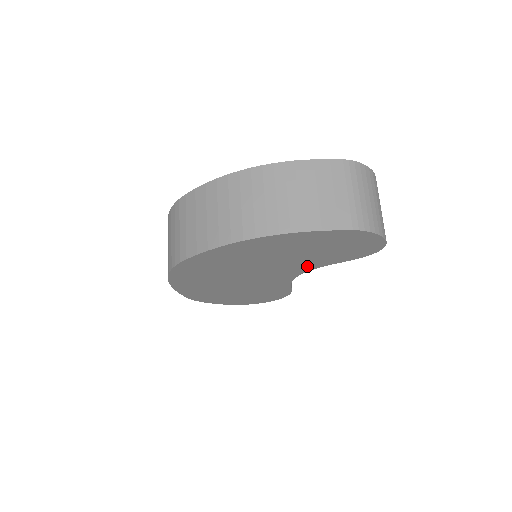
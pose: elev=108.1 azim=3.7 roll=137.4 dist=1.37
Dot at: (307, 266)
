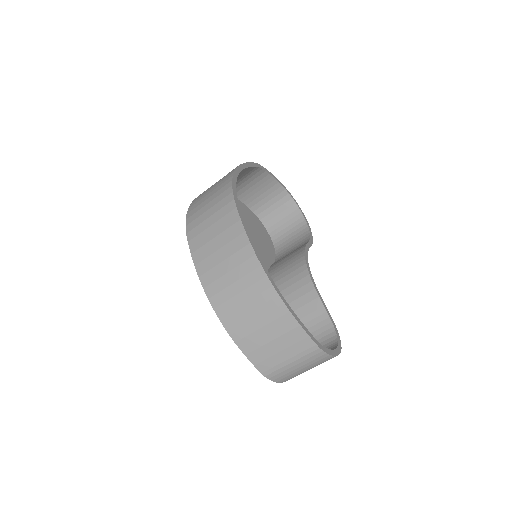
Dot at: occluded
